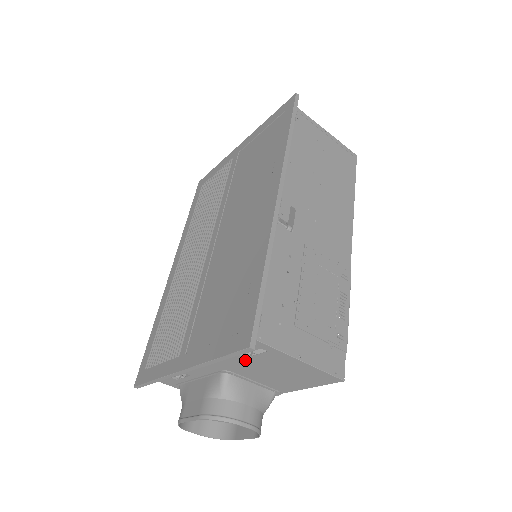
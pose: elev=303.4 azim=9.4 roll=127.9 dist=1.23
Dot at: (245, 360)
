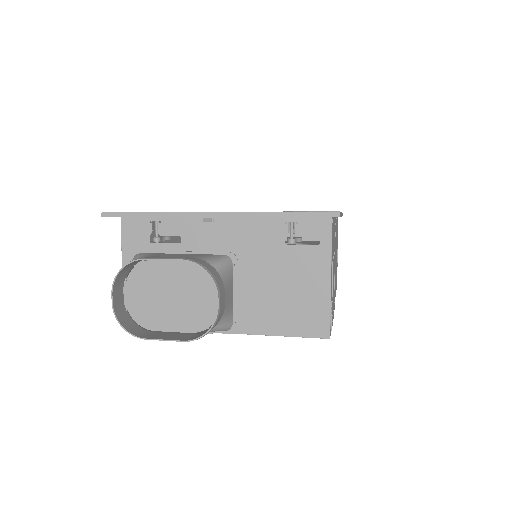
Dot at: (279, 248)
